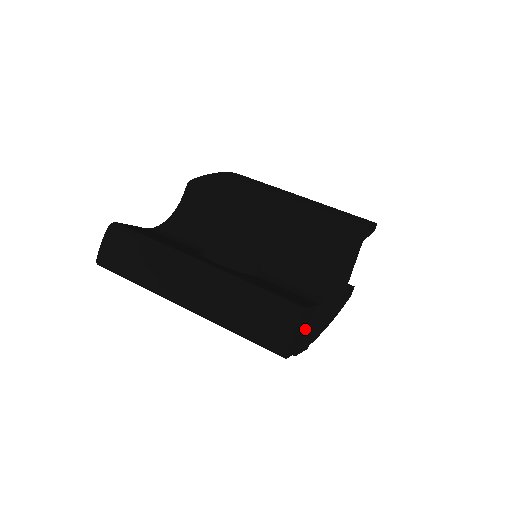
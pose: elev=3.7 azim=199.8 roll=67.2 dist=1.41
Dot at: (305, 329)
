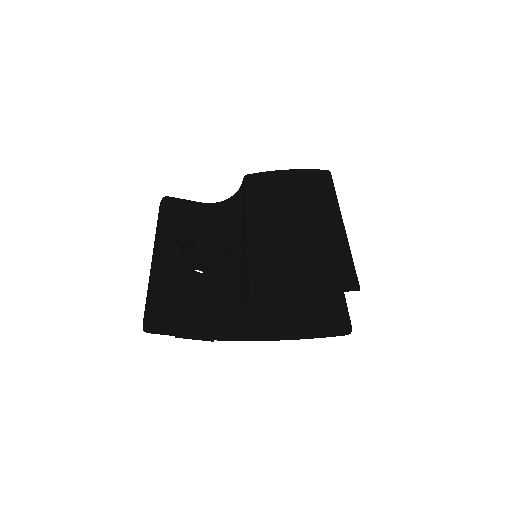
Dot at: (177, 326)
